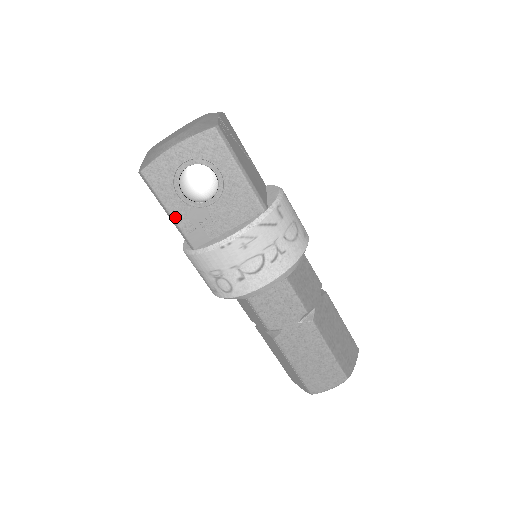
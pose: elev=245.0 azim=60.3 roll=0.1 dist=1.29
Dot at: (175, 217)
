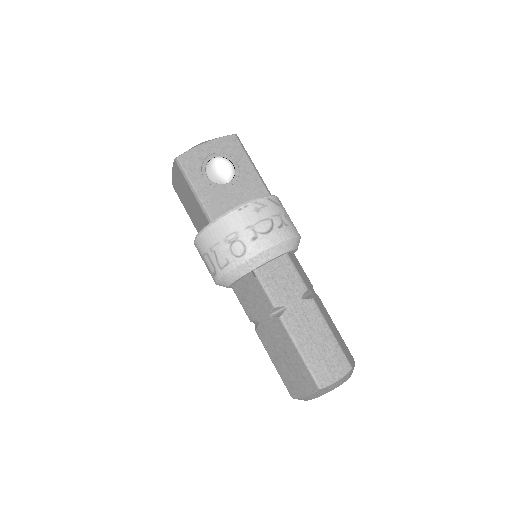
Dot at: (199, 193)
